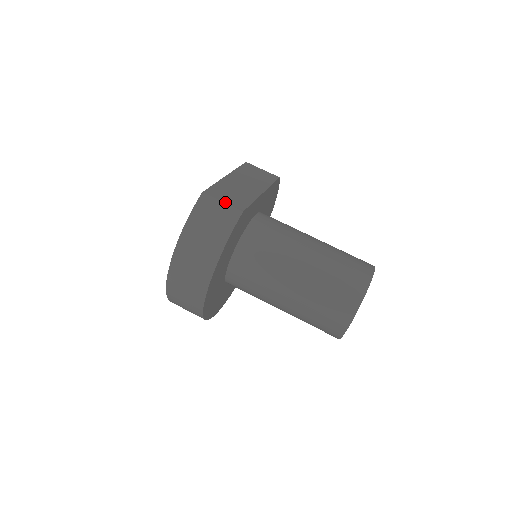
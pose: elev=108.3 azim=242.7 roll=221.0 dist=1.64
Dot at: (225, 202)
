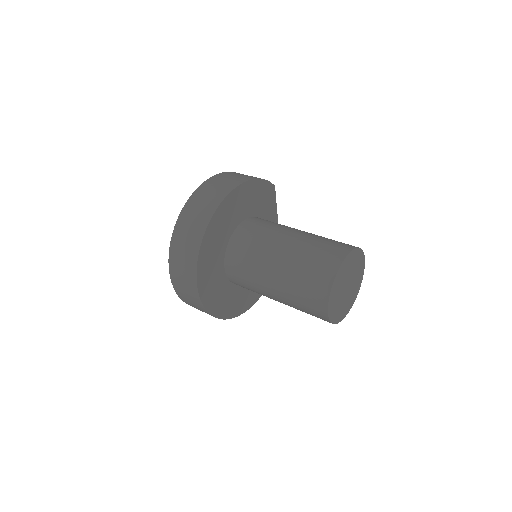
Dot at: occluded
